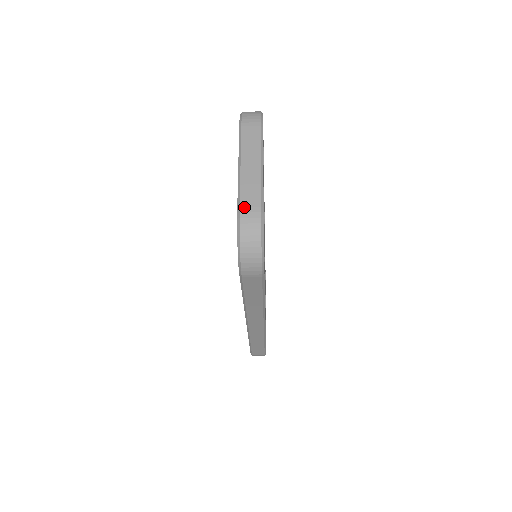
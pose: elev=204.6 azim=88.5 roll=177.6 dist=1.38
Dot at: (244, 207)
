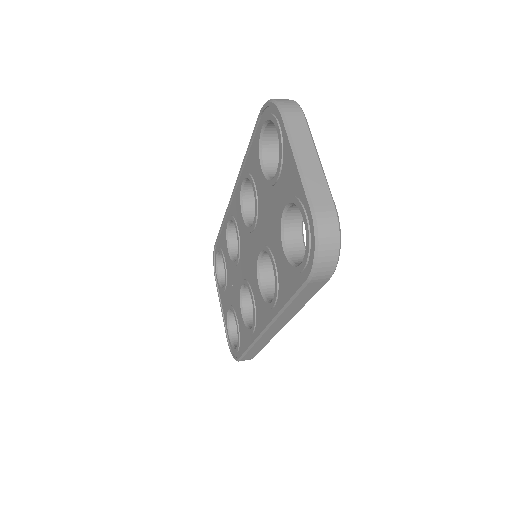
Dot at: (318, 206)
